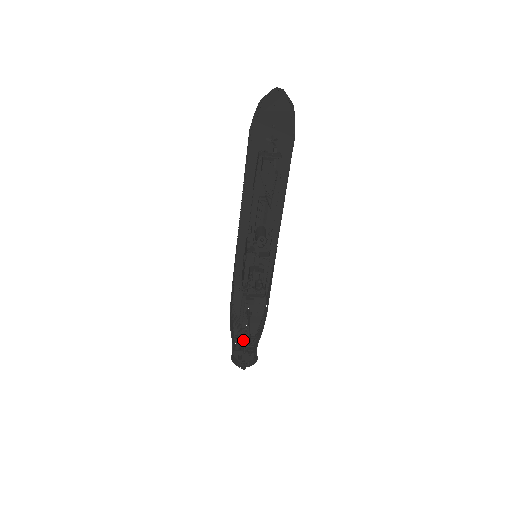
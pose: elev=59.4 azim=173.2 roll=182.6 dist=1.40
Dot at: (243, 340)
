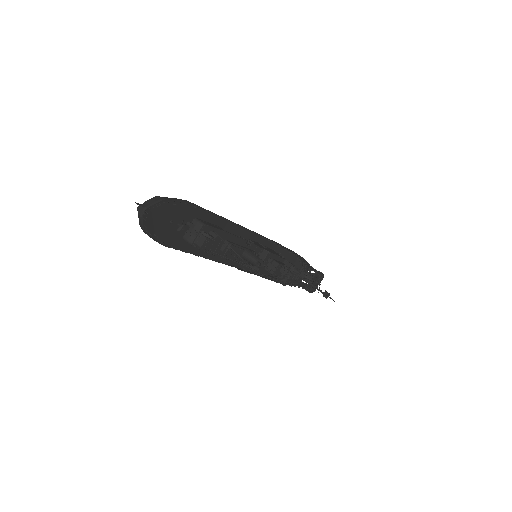
Dot at: (302, 277)
